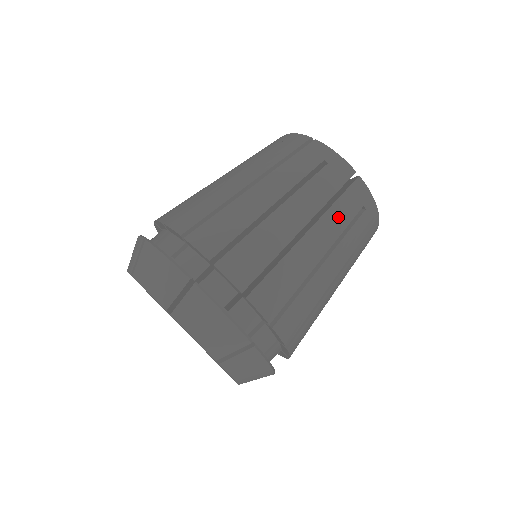
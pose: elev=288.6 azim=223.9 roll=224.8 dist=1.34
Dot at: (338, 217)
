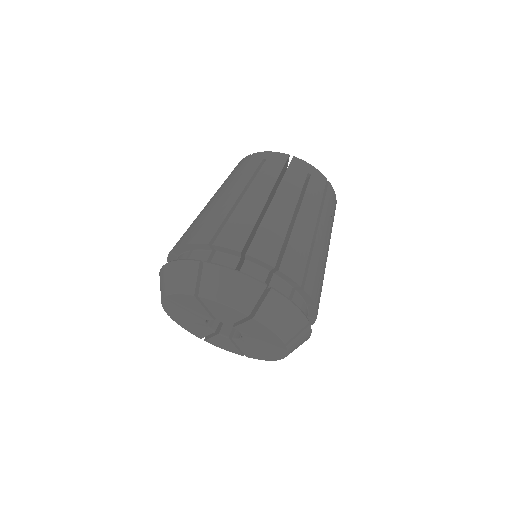
Dot at: (291, 185)
